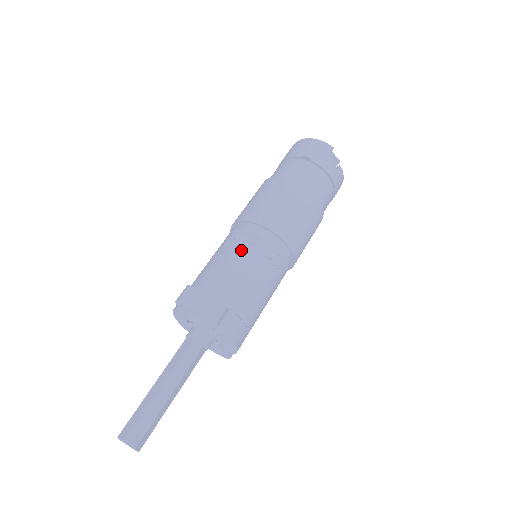
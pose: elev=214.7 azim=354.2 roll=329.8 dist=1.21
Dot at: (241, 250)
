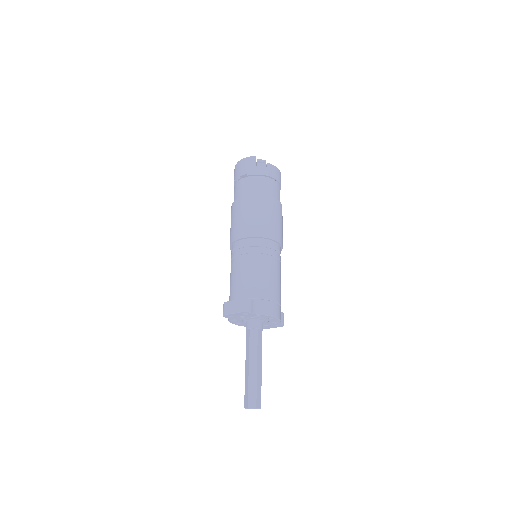
Dot at: (240, 261)
